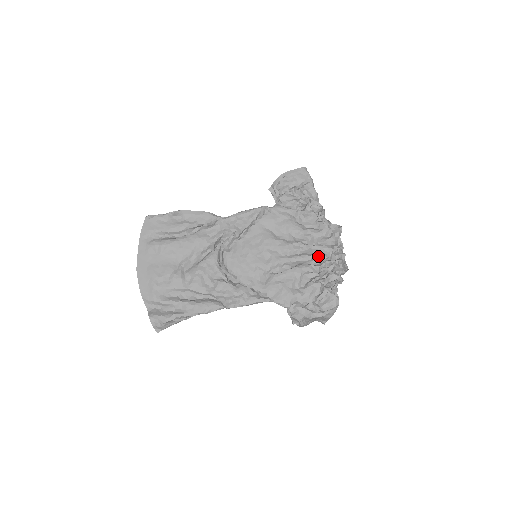
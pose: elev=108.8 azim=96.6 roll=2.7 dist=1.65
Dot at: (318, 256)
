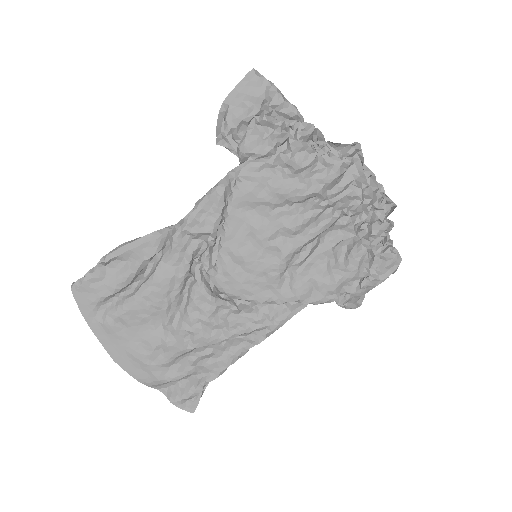
Dot at: (344, 211)
